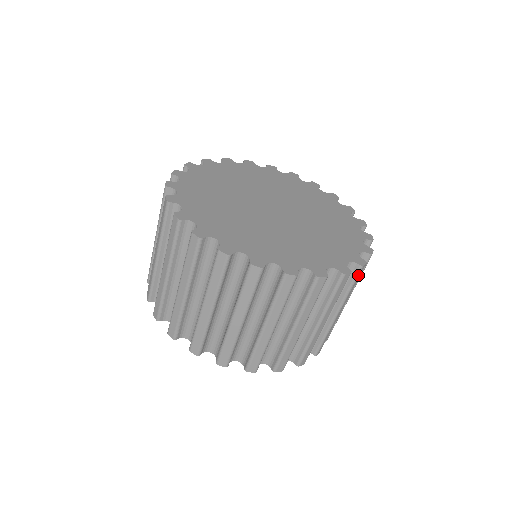
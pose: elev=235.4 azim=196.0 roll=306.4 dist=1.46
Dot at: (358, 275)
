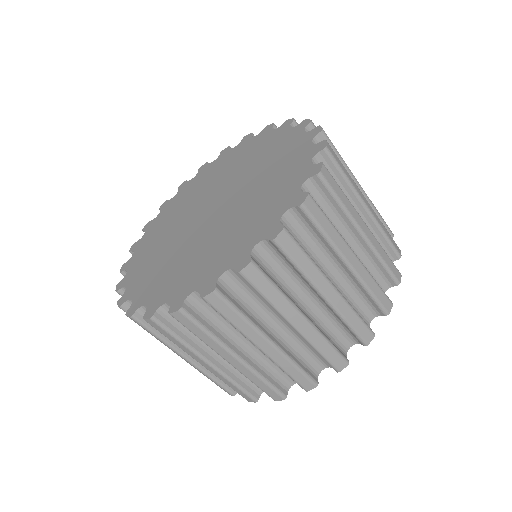
Dot at: (334, 158)
